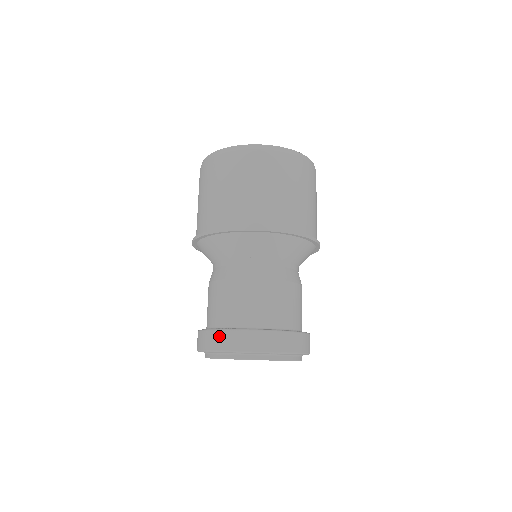
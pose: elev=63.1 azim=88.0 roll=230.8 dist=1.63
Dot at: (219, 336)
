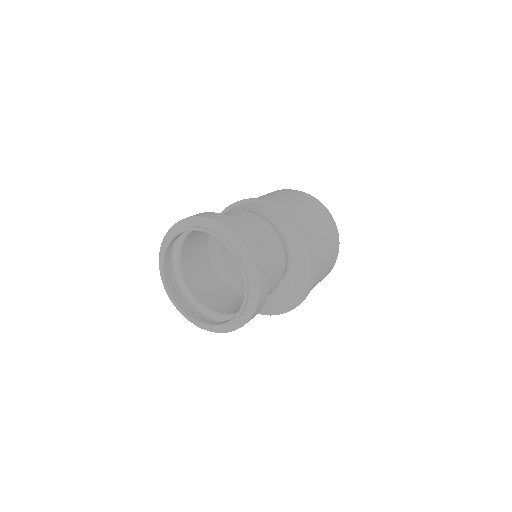
Dot at: (202, 213)
